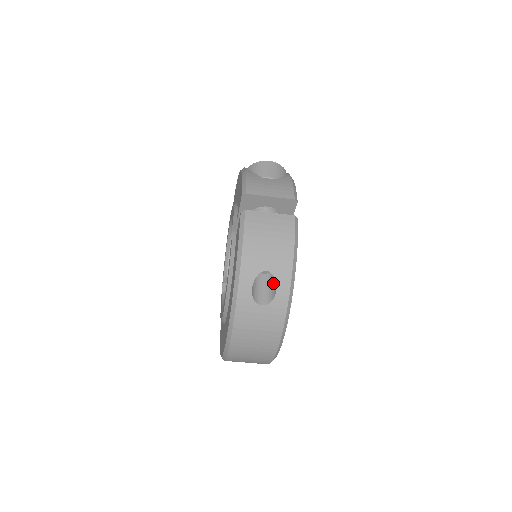
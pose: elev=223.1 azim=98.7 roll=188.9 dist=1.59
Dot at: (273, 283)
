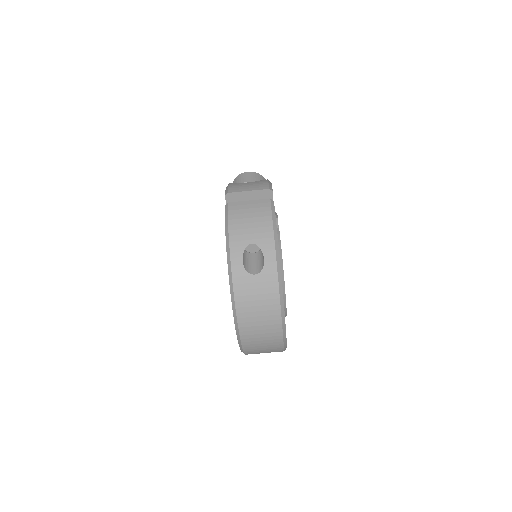
Dot at: (262, 256)
